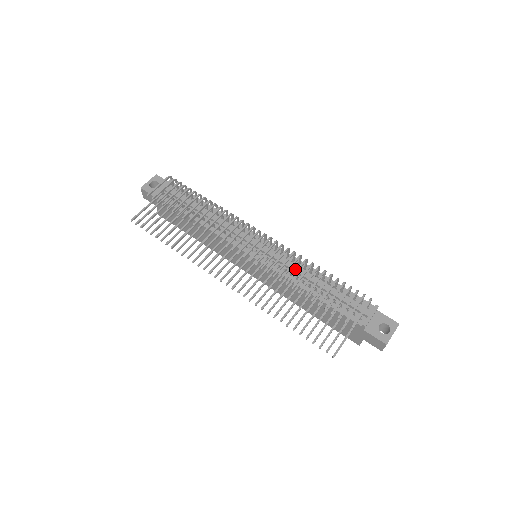
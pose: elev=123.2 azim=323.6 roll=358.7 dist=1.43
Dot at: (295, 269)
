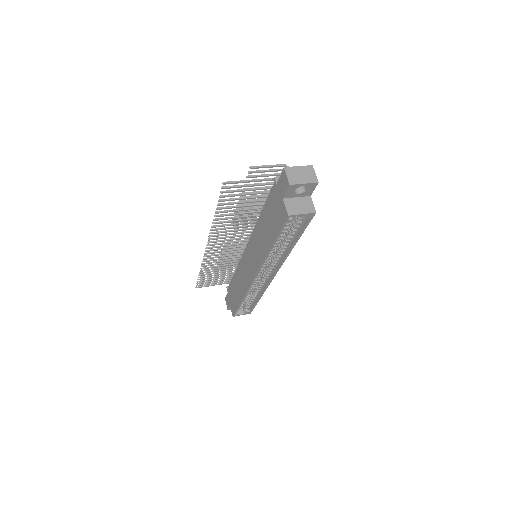
Dot at: occluded
